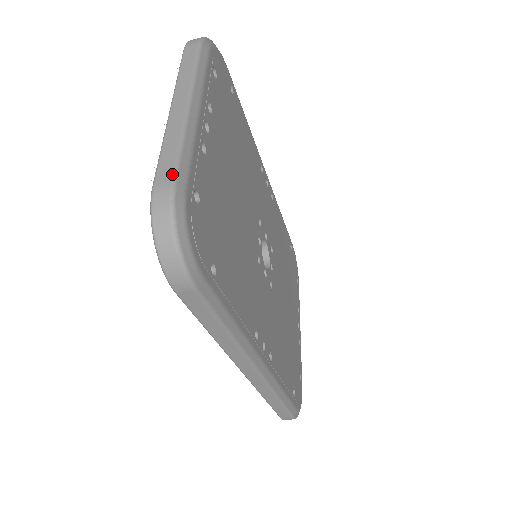
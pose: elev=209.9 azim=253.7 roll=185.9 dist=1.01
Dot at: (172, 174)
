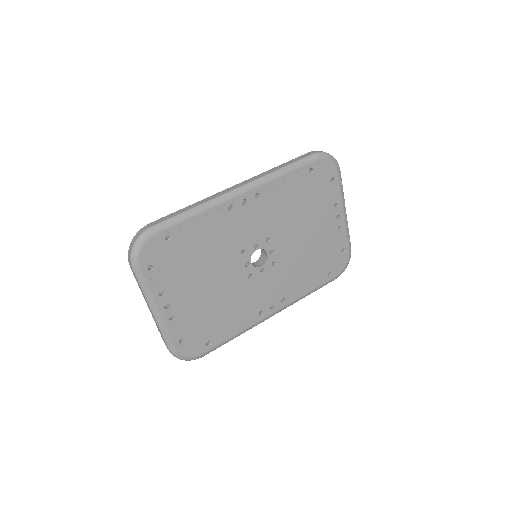
Dot at: (167, 347)
